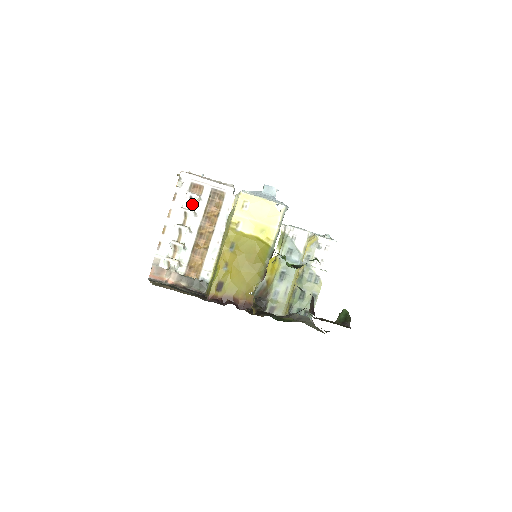
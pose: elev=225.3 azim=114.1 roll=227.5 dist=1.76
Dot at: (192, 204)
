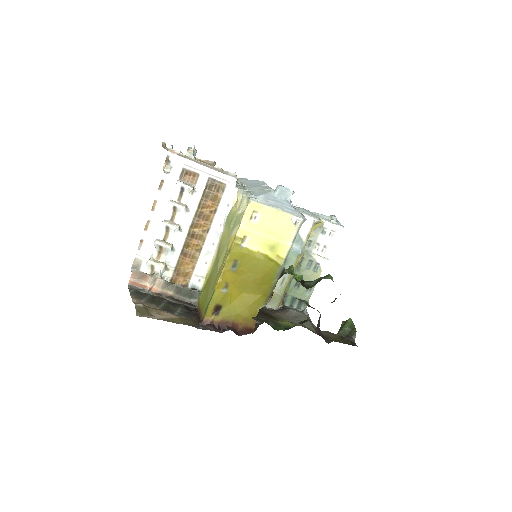
Dot at: (183, 196)
